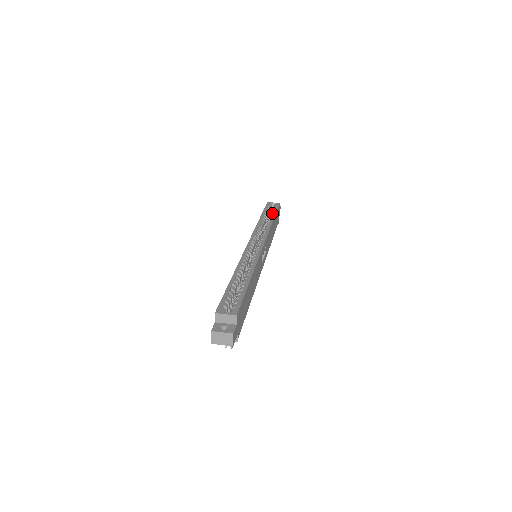
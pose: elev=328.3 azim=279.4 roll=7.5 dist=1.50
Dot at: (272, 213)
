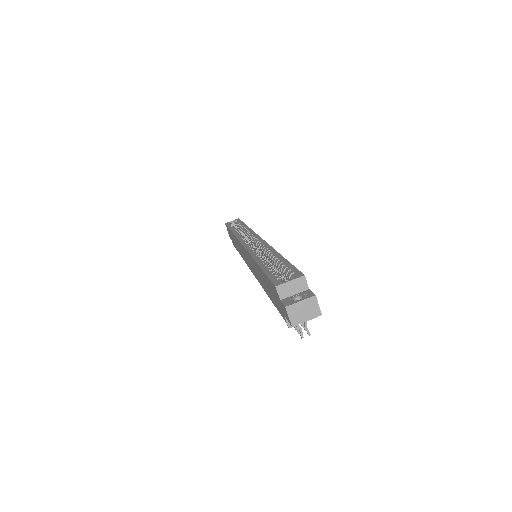
Dot at: (240, 224)
